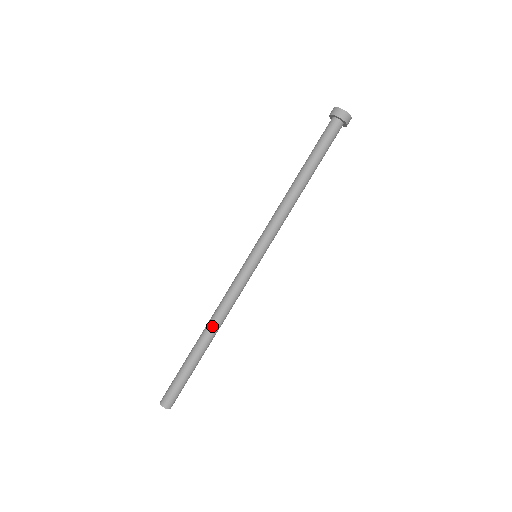
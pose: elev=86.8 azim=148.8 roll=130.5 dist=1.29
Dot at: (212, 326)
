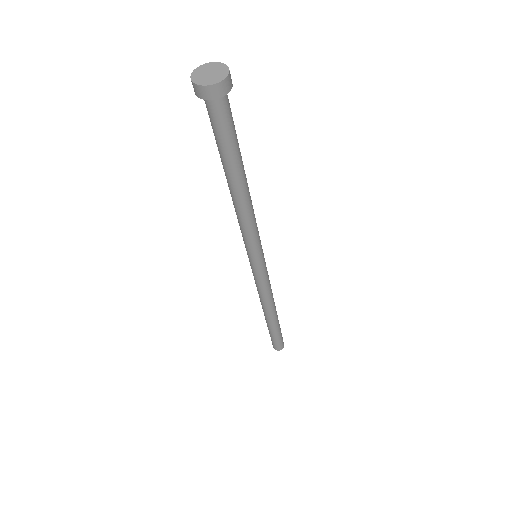
Dot at: (269, 311)
